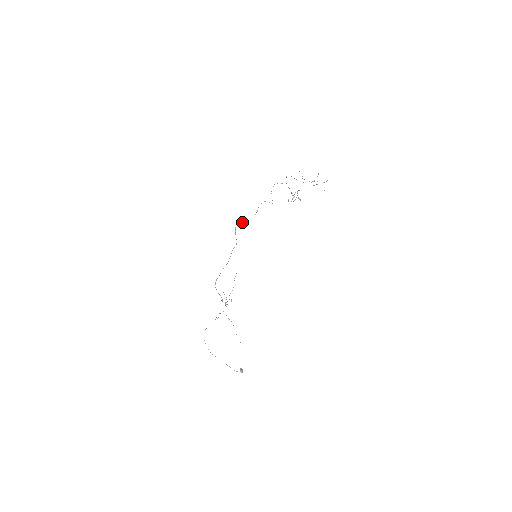
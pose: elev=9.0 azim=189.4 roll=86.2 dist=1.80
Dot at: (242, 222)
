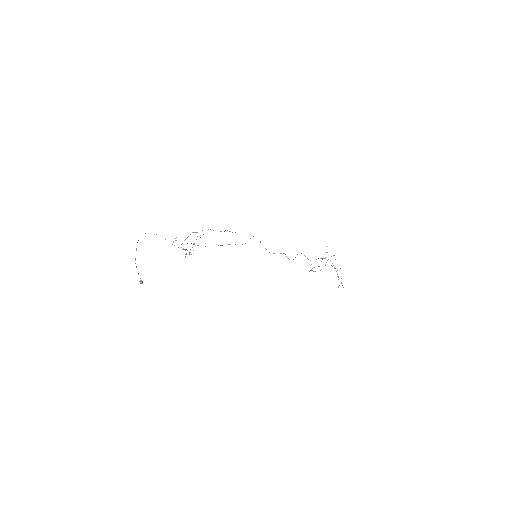
Dot at: occluded
